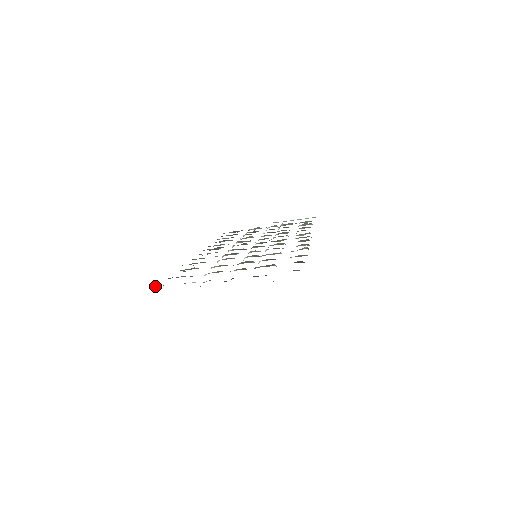
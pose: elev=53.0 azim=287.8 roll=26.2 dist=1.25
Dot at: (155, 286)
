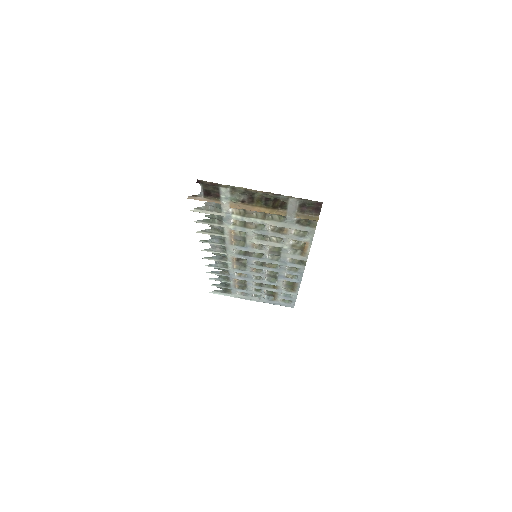
Dot at: (194, 195)
